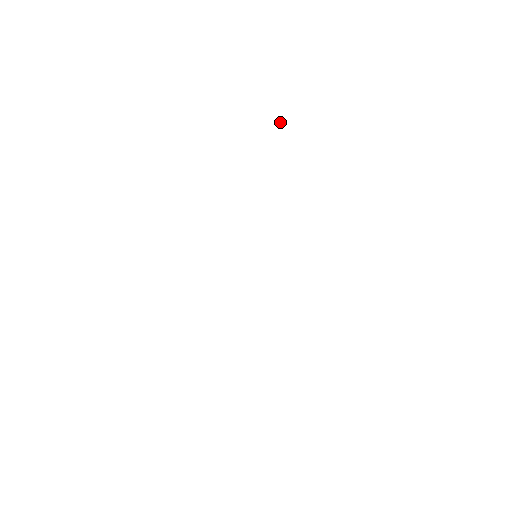
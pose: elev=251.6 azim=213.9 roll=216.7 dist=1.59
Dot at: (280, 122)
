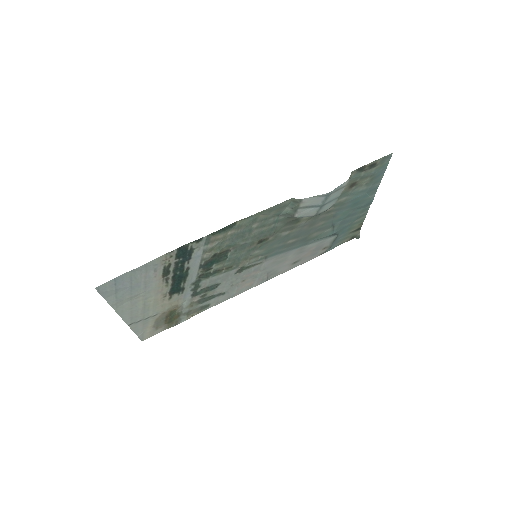
Dot at: (357, 235)
